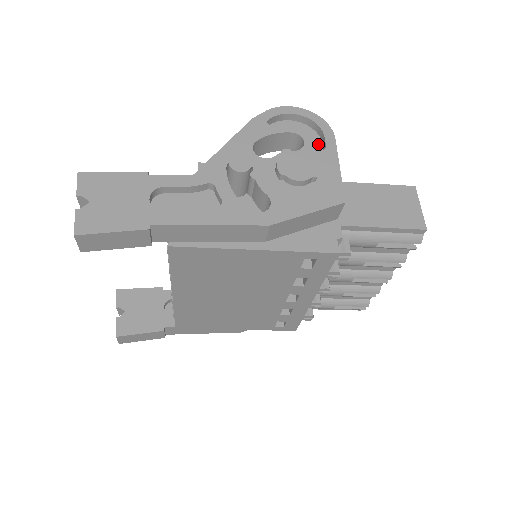
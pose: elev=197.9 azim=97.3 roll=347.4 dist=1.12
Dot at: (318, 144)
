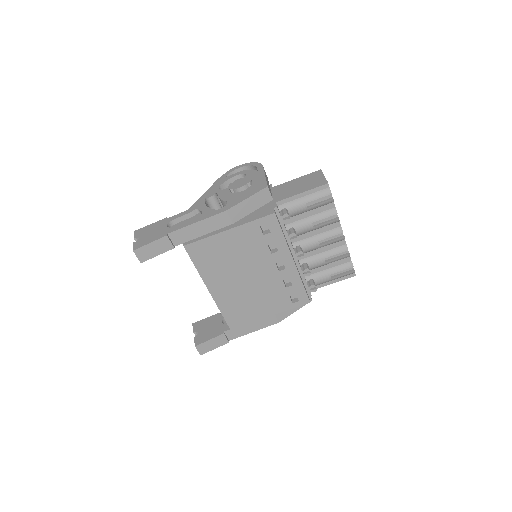
Dot at: occluded
